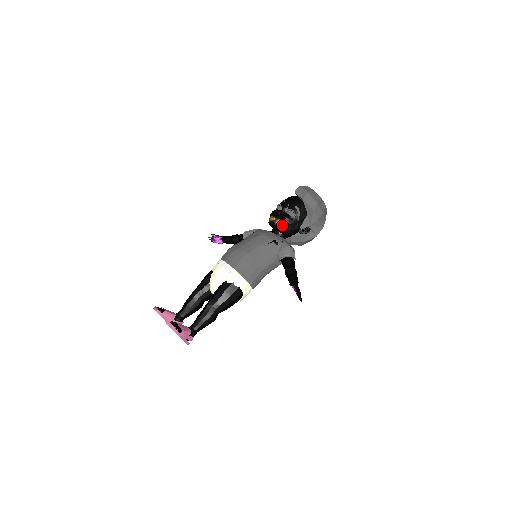
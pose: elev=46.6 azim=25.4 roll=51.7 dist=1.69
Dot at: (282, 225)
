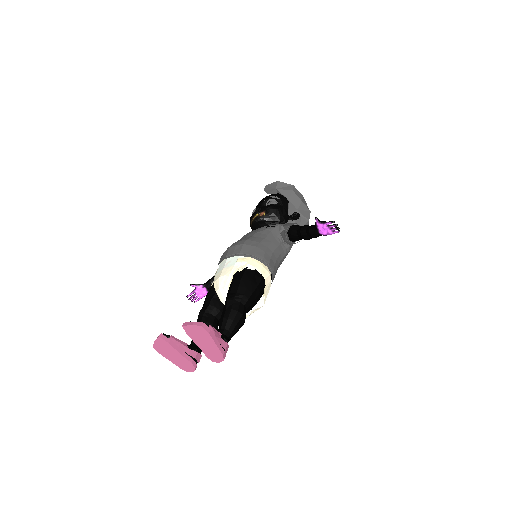
Dot at: (269, 214)
